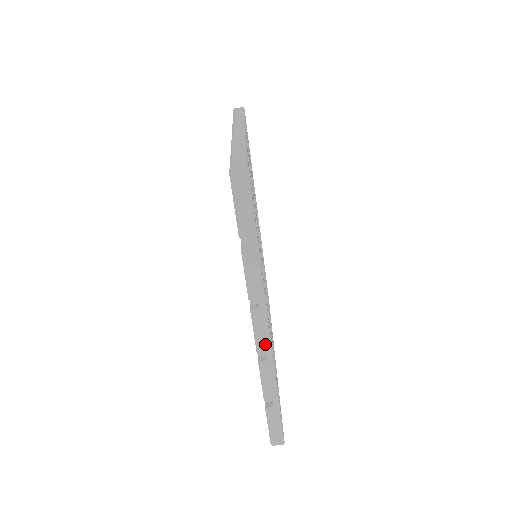
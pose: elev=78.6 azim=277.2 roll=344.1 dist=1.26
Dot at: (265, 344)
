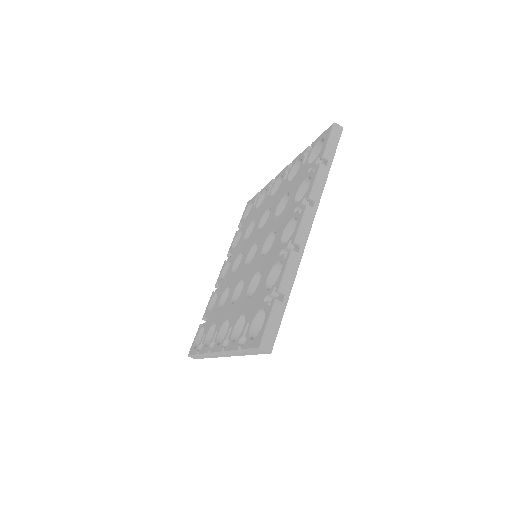
Dot at: (218, 356)
